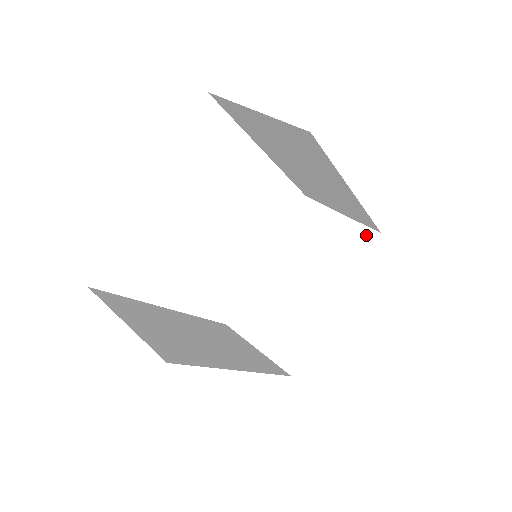
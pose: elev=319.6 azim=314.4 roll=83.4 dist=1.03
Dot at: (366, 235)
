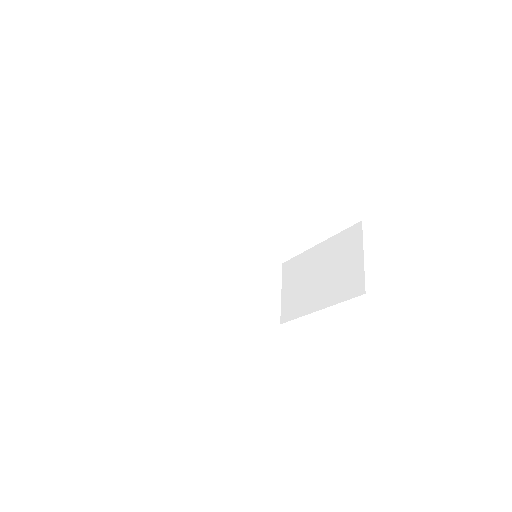
Dot at: (360, 286)
